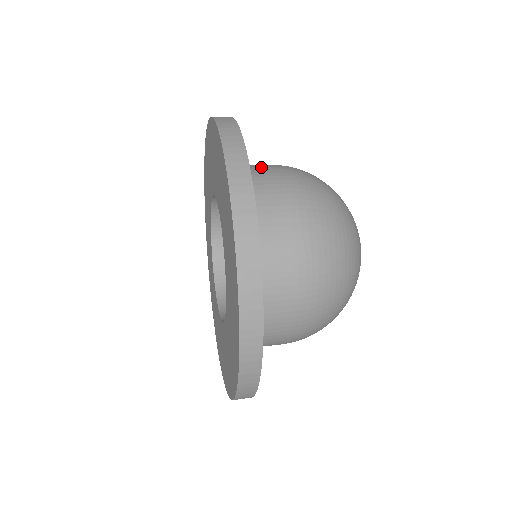
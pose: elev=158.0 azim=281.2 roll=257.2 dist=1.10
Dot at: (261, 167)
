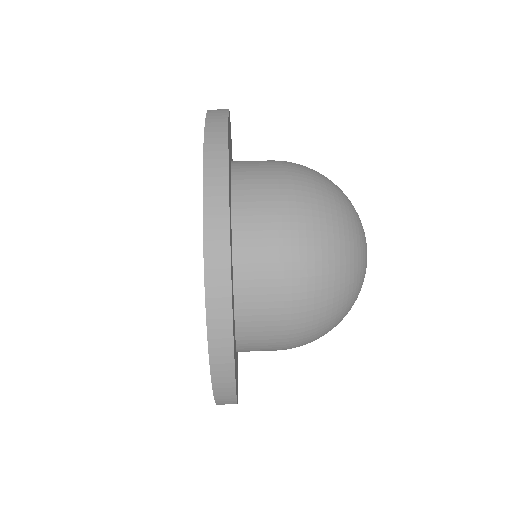
Dot at: (265, 257)
